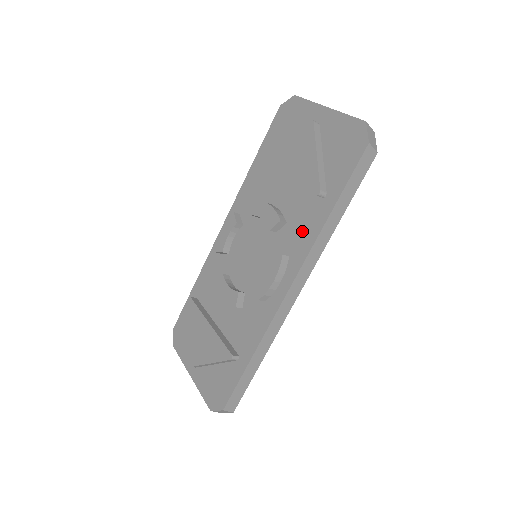
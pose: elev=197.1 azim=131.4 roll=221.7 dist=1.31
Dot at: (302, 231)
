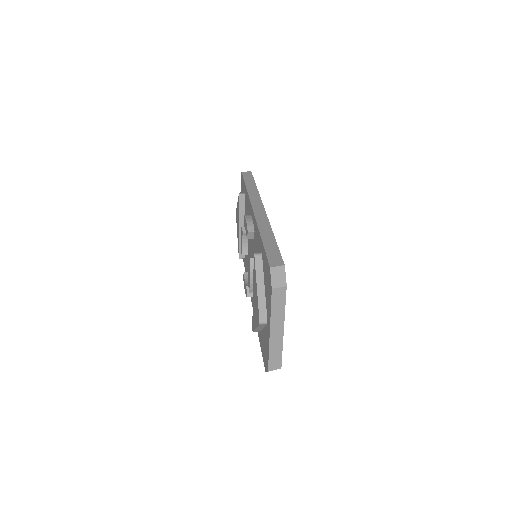
Dot at: occluded
